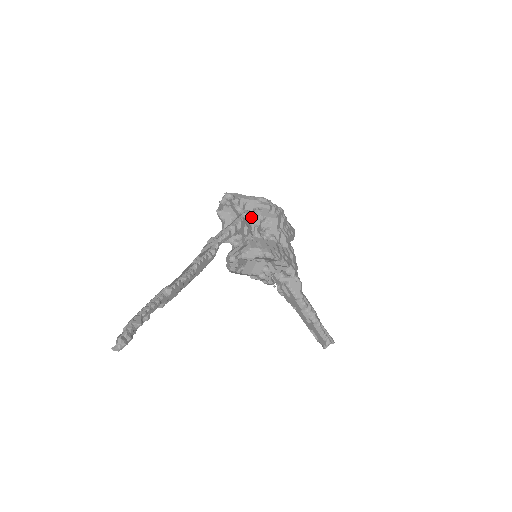
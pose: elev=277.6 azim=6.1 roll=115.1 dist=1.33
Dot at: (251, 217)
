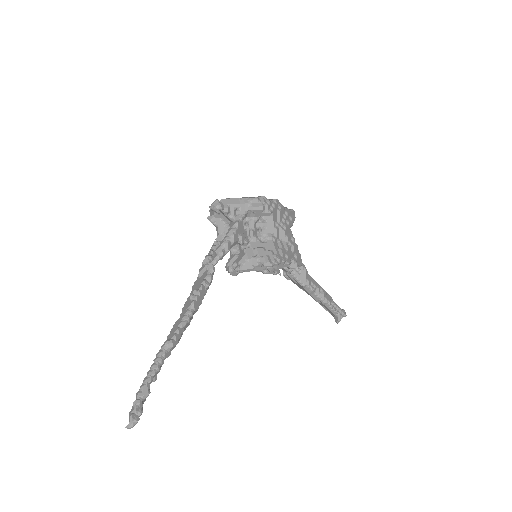
Dot at: (244, 220)
